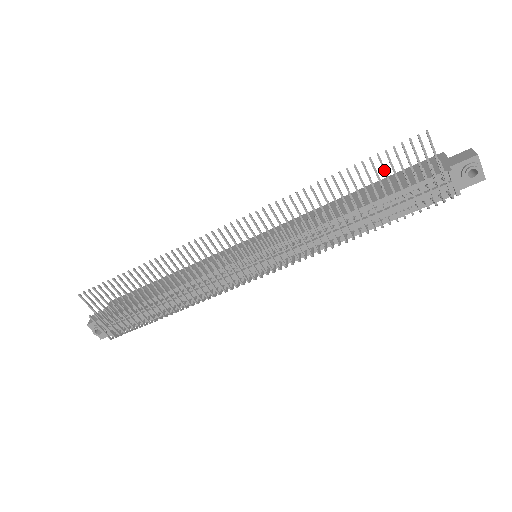
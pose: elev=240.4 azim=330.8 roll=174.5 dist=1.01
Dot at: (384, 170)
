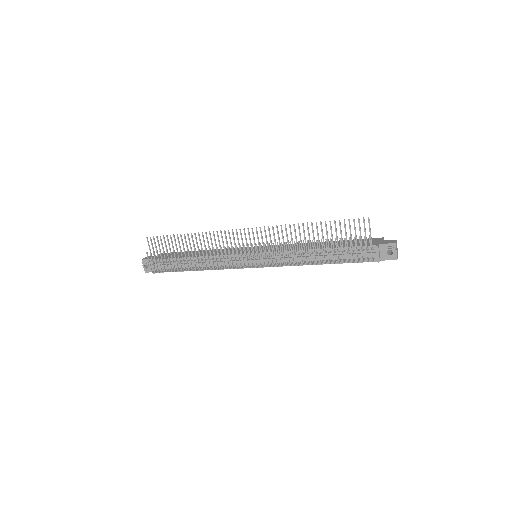
Dot at: (340, 230)
